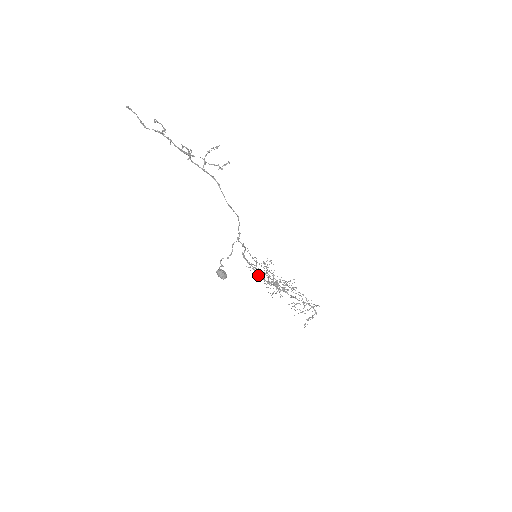
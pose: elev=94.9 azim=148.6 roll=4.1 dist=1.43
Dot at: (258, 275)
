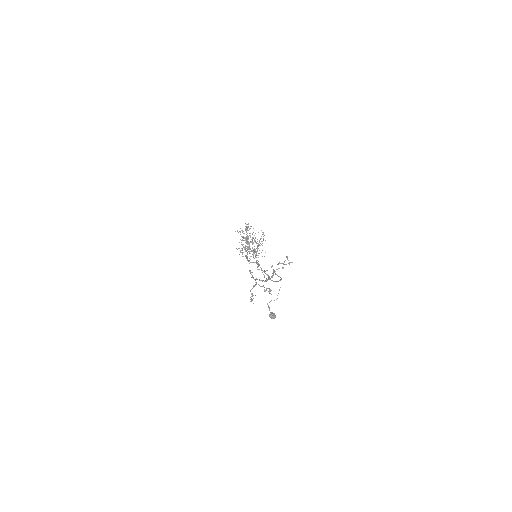
Dot at: (247, 256)
